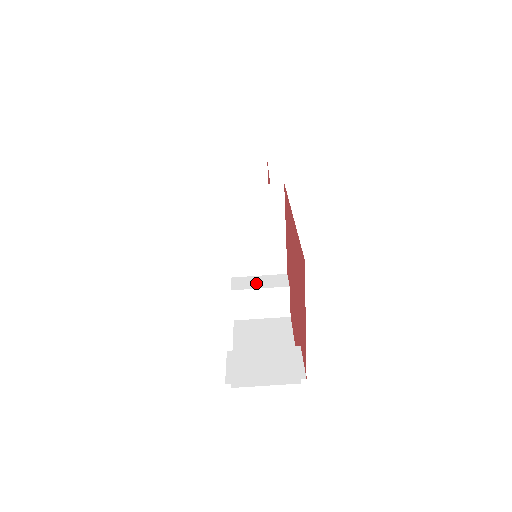
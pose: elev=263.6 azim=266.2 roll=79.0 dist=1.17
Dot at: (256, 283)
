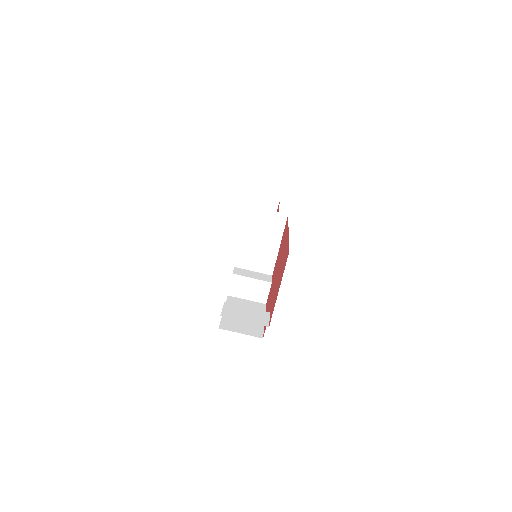
Dot at: (250, 274)
